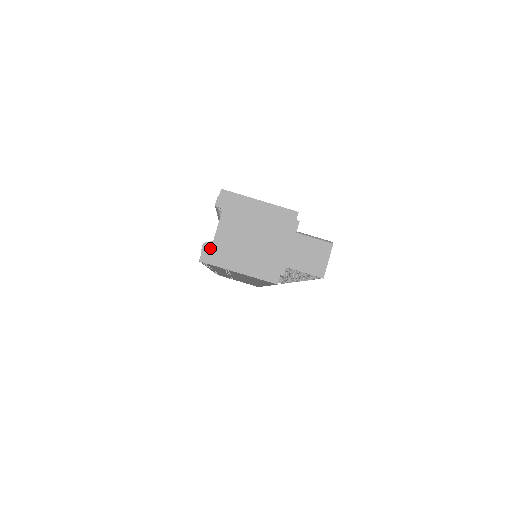
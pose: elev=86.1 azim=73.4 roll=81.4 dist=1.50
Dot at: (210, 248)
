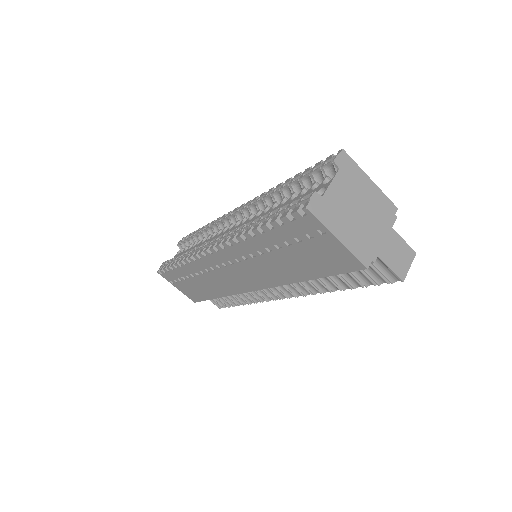
Dot at: (319, 200)
